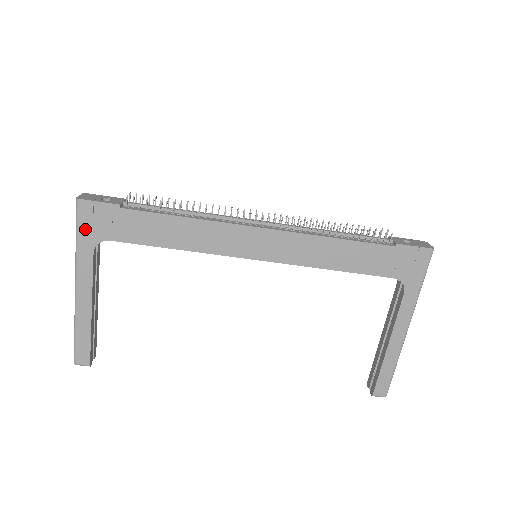
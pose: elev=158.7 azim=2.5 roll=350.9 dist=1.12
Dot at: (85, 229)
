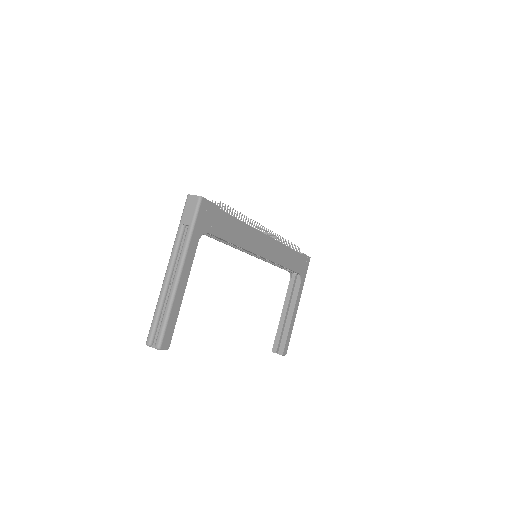
Dot at: (199, 221)
